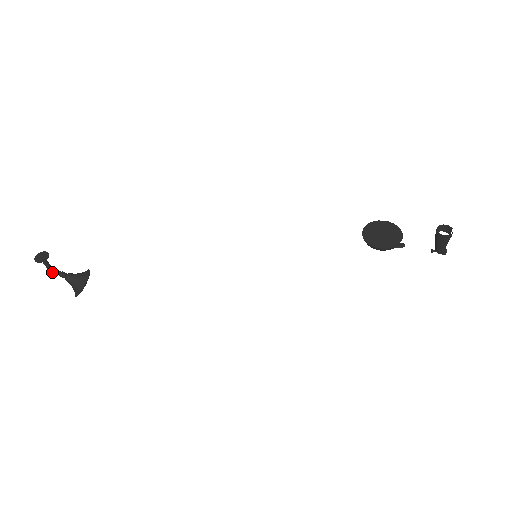
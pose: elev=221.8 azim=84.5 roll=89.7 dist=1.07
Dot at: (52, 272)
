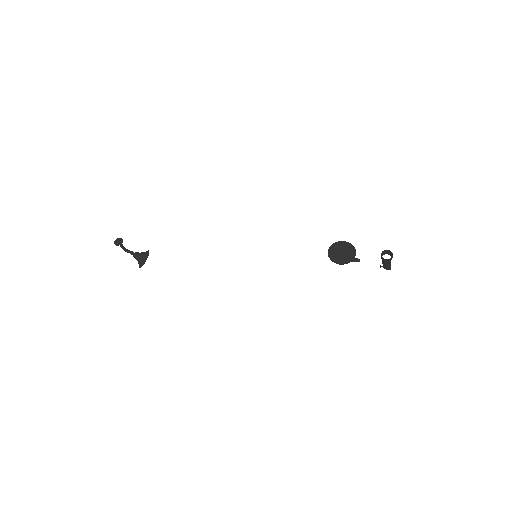
Dot at: (125, 251)
